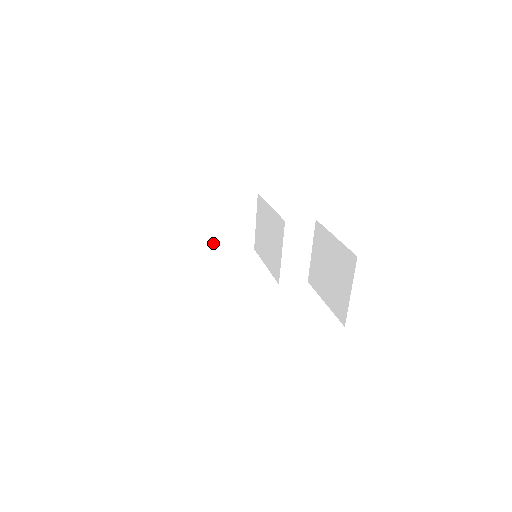
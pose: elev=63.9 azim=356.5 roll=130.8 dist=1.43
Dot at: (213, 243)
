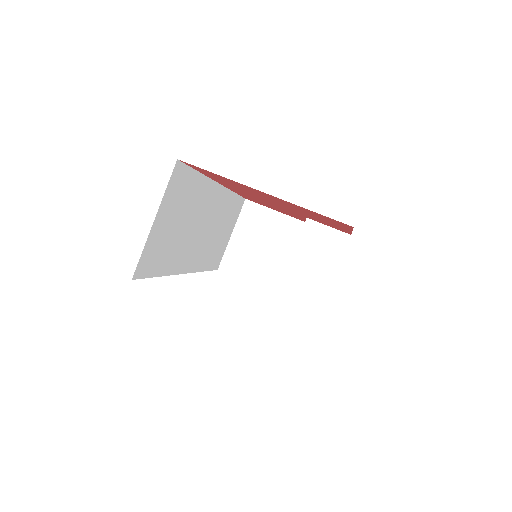
Dot at: (239, 265)
